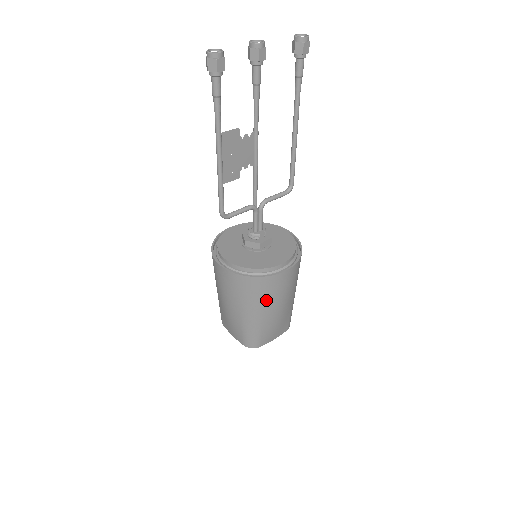
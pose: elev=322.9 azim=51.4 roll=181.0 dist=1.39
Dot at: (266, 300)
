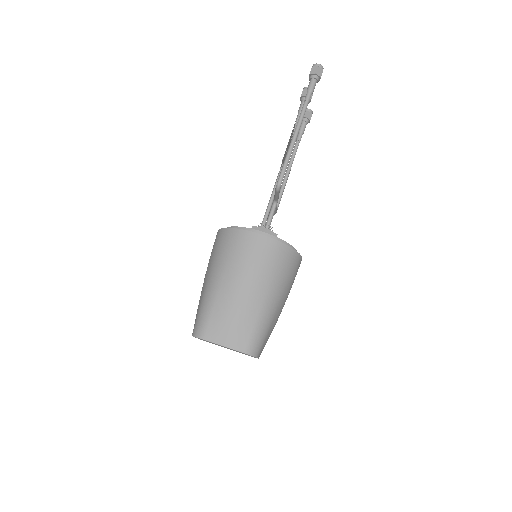
Dot at: (288, 285)
